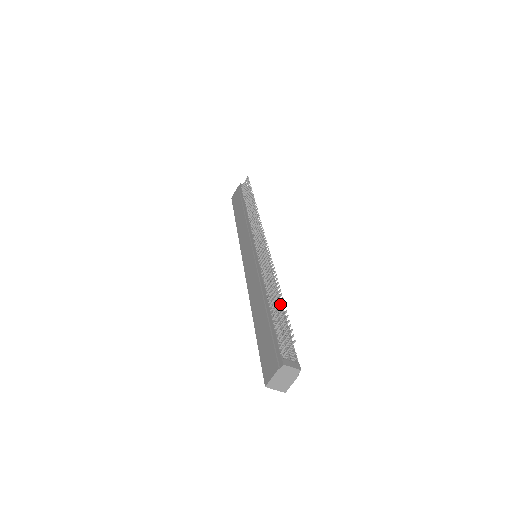
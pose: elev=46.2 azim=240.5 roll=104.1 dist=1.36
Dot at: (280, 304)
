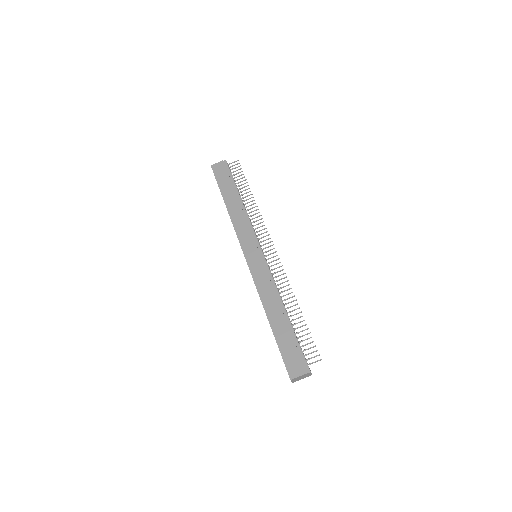
Dot at: occluded
